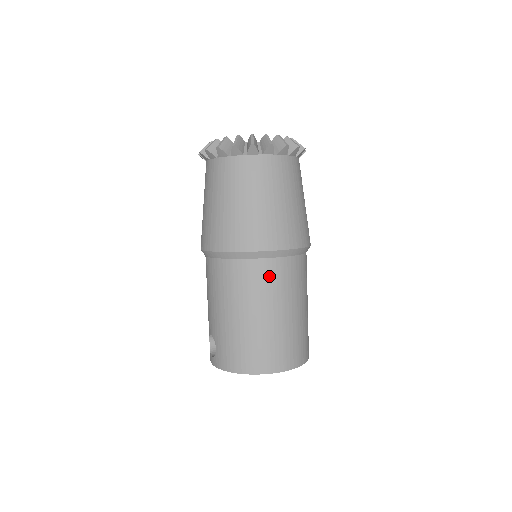
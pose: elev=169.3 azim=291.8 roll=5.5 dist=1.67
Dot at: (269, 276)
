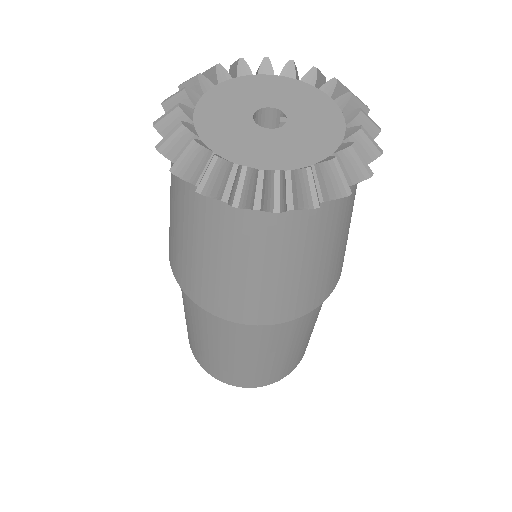
Dot at: (249, 336)
